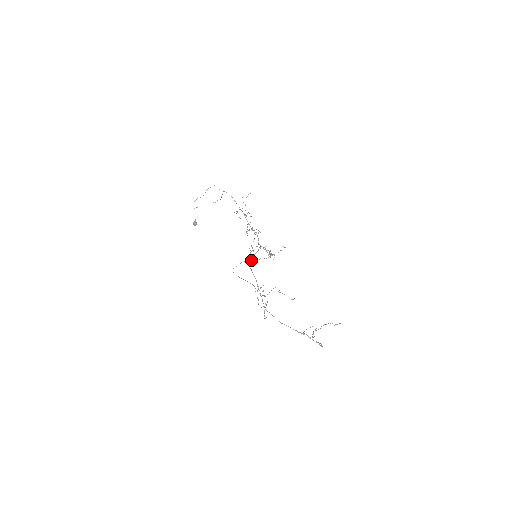
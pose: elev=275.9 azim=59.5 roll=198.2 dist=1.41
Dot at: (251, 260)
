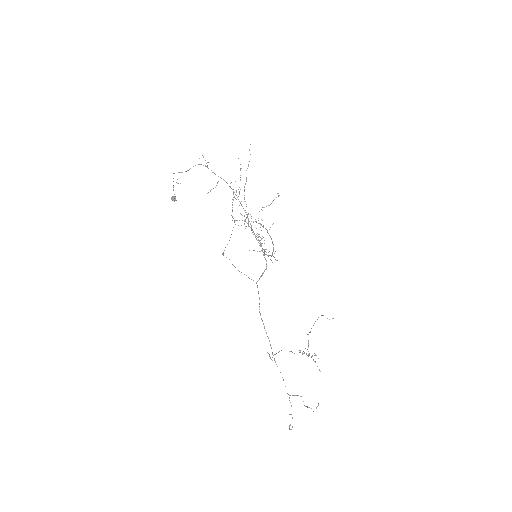
Dot at: occluded
